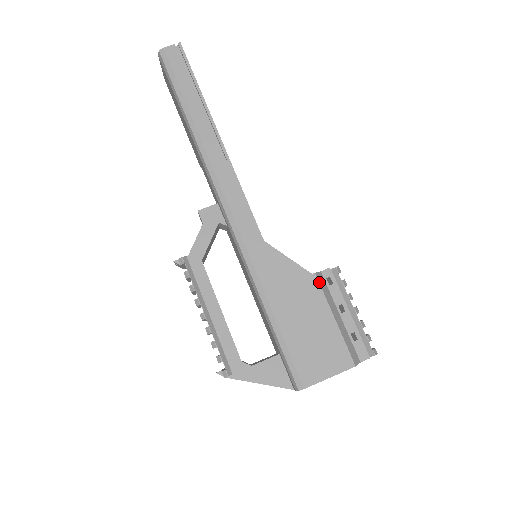
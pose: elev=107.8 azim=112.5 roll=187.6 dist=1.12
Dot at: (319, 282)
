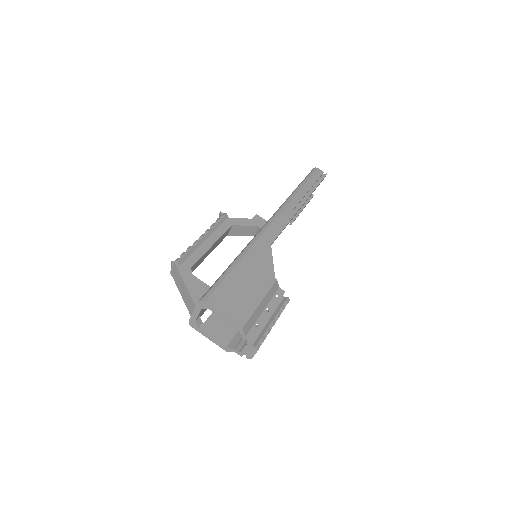
Dot at: (274, 284)
